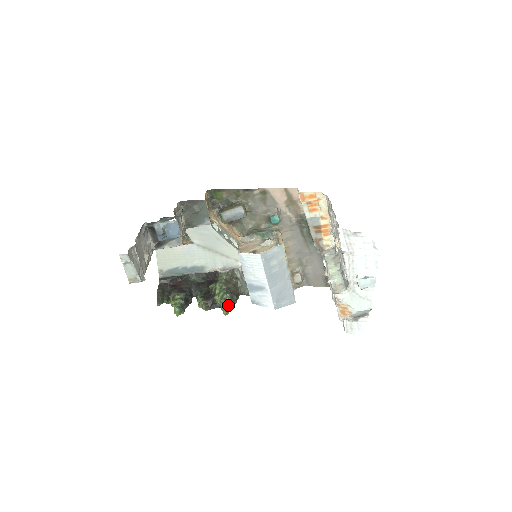
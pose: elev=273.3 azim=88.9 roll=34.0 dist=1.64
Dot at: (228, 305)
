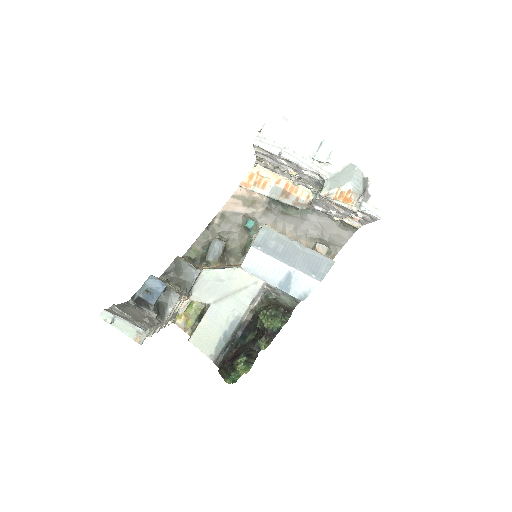
Dot at: (275, 316)
